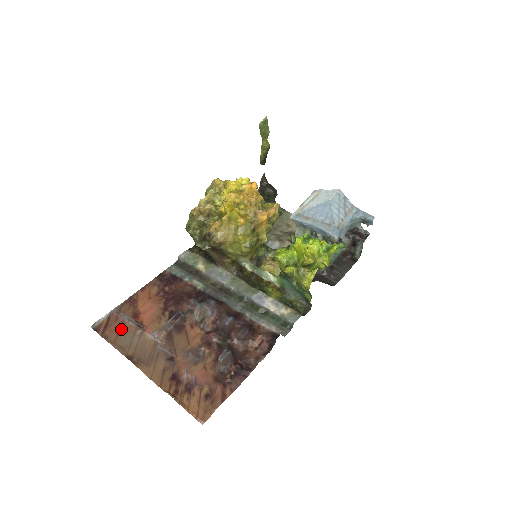
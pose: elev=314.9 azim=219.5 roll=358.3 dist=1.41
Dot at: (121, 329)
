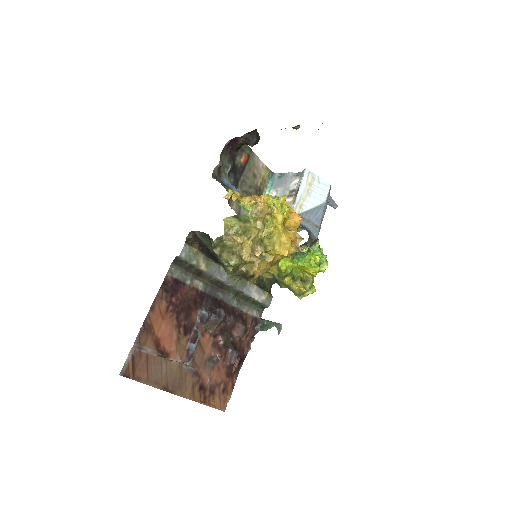
Dot at: (148, 364)
